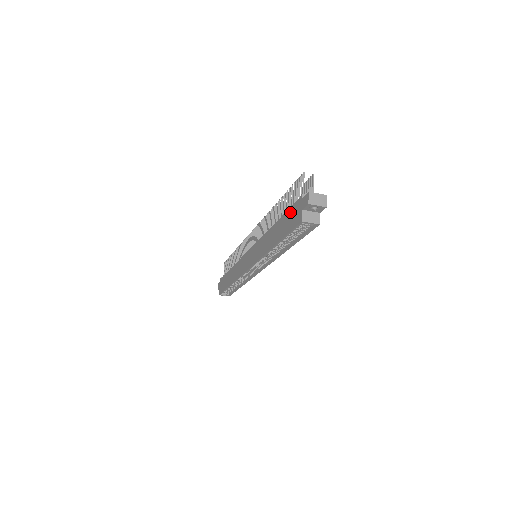
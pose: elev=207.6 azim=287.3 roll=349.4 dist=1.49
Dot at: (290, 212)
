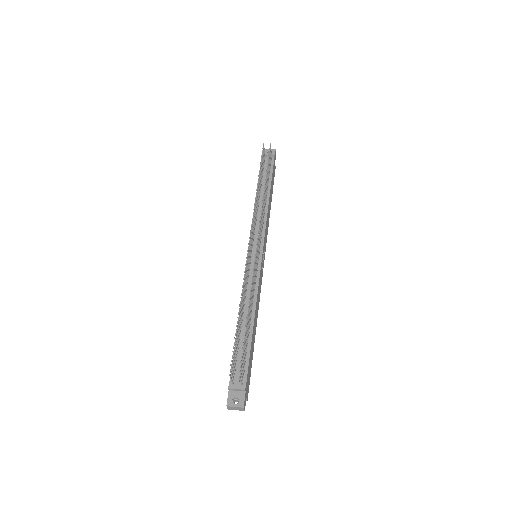
Dot at: (232, 365)
